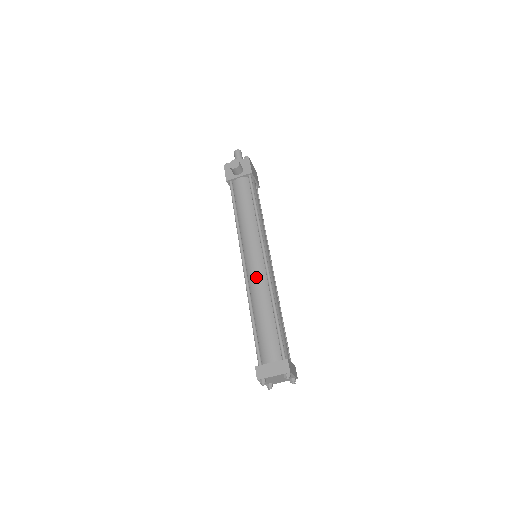
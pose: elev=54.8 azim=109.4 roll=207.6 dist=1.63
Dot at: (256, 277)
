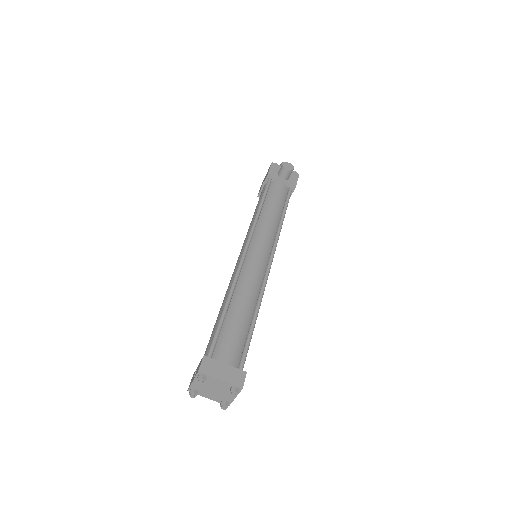
Dot at: (253, 271)
